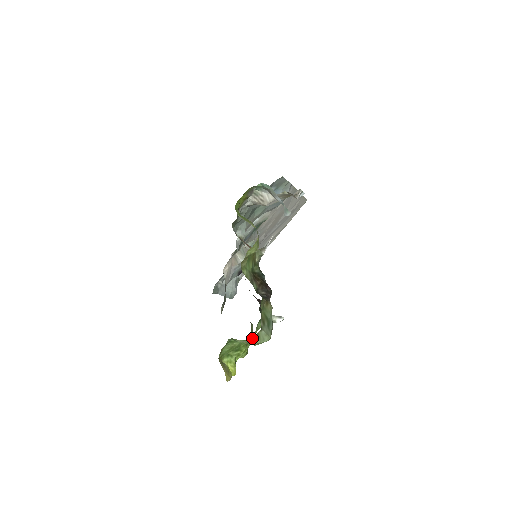
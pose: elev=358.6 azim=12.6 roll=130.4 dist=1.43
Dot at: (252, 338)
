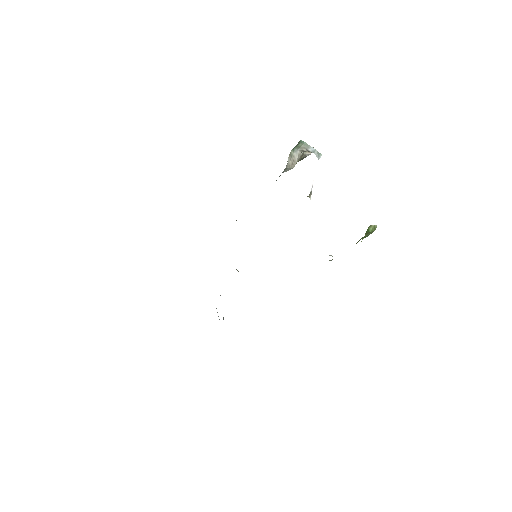
Dot at: occluded
